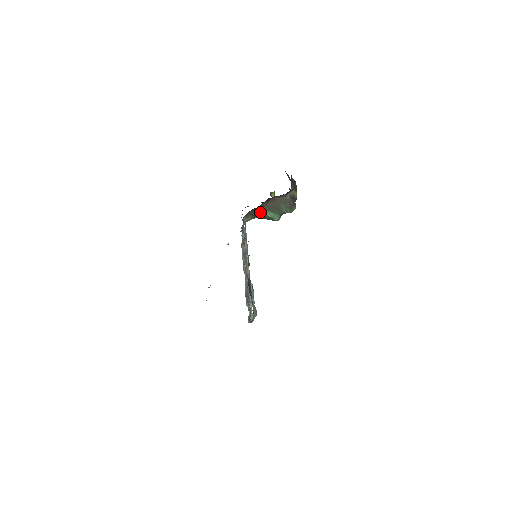
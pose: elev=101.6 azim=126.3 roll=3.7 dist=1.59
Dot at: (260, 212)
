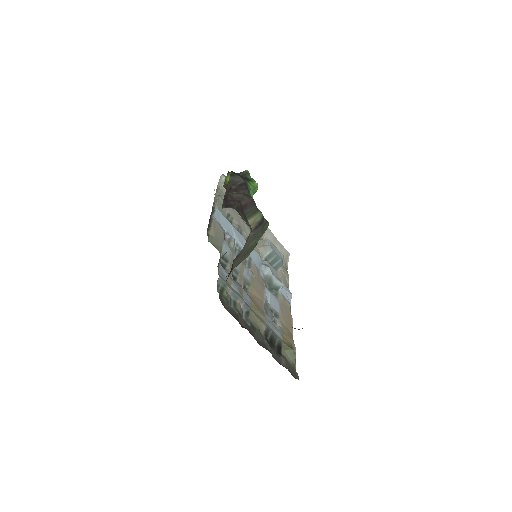
Dot at: occluded
